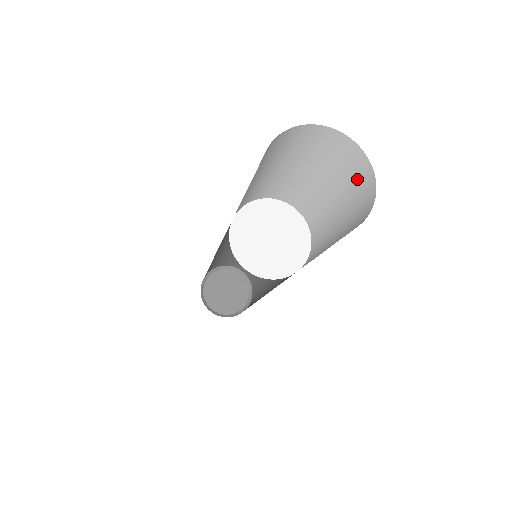
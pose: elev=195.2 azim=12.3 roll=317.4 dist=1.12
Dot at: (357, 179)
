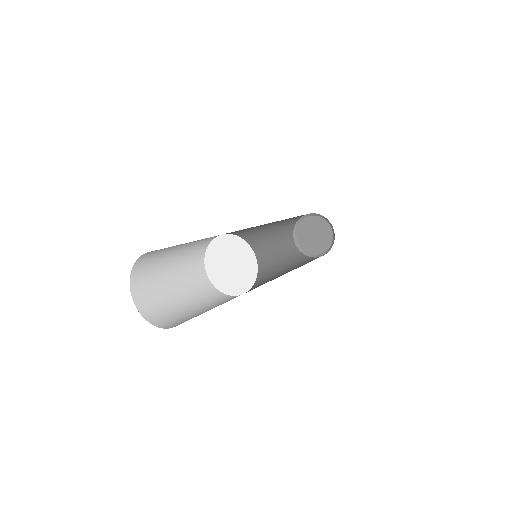
Dot at: occluded
